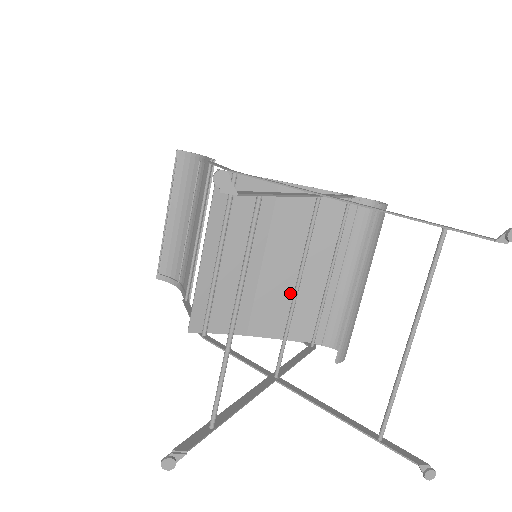
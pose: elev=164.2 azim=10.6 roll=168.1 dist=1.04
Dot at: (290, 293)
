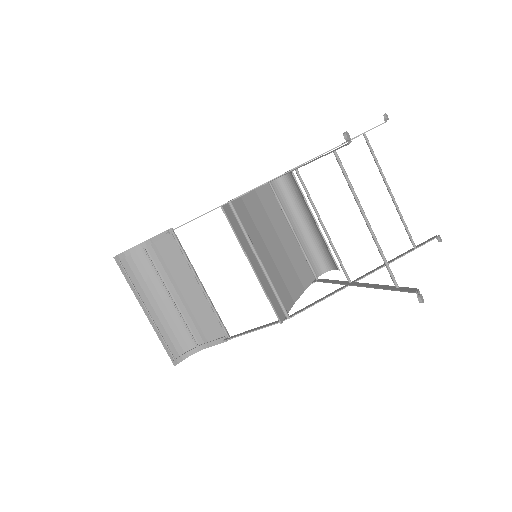
Dot at: (288, 260)
